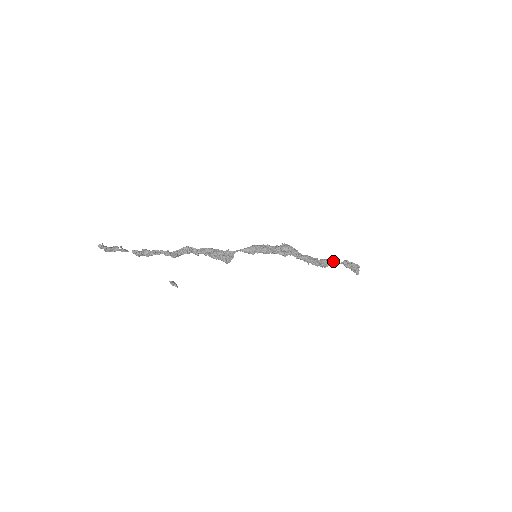
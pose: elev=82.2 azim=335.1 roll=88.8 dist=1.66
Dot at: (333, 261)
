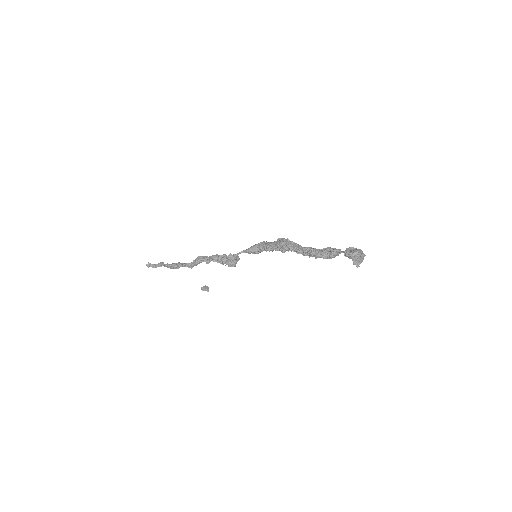
Dot at: (337, 250)
